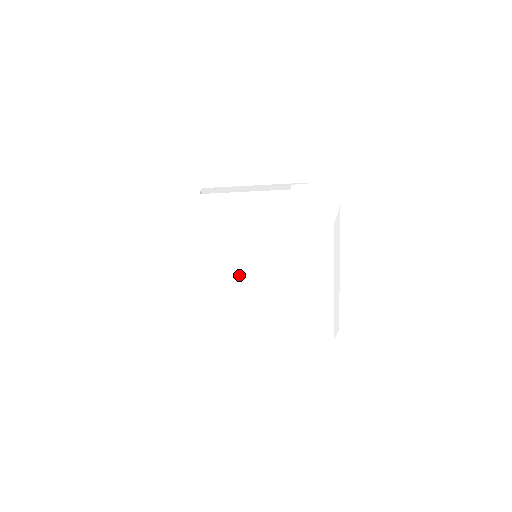
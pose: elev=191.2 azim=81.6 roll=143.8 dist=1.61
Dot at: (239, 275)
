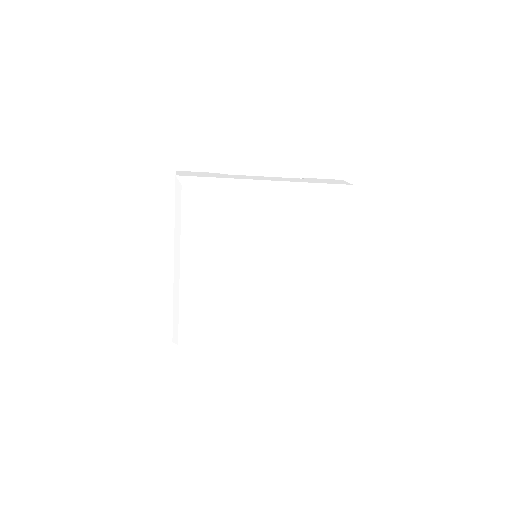
Dot at: (255, 251)
